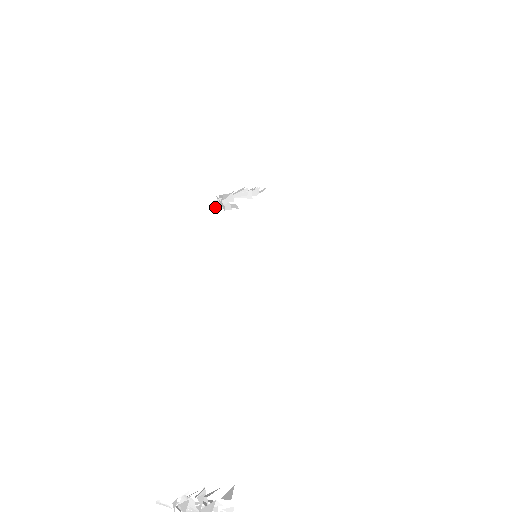
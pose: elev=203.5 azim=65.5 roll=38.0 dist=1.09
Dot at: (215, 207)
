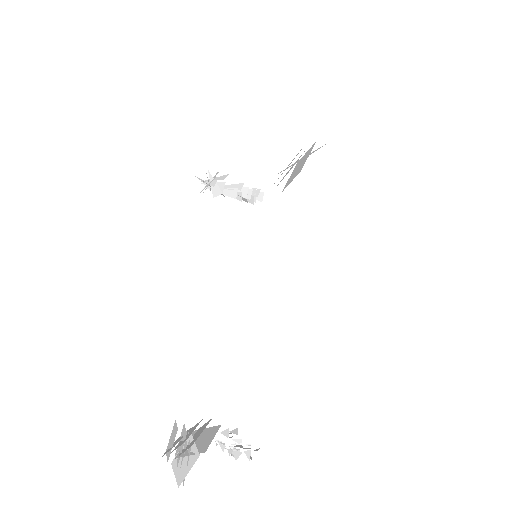
Dot at: occluded
